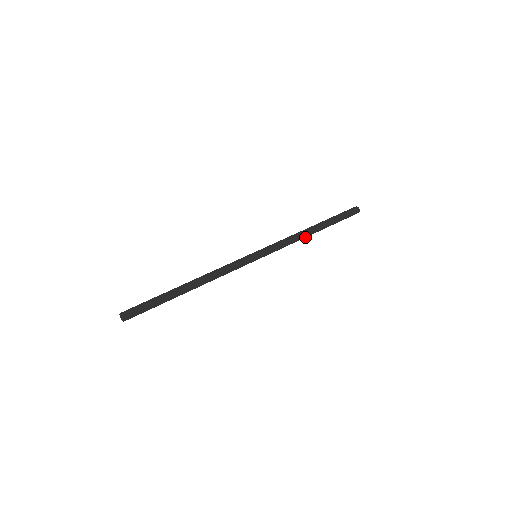
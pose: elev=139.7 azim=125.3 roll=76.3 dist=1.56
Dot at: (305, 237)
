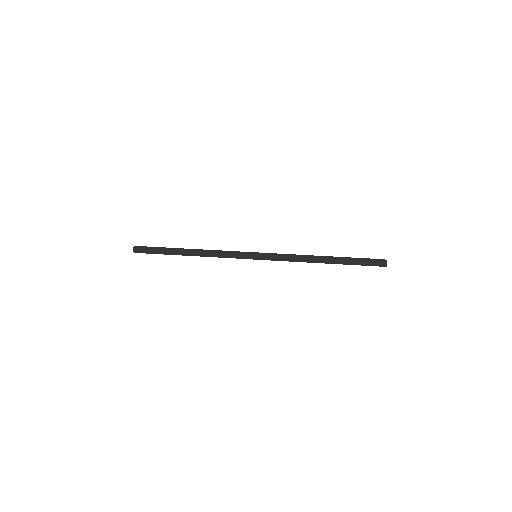
Dot at: (312, 262)
